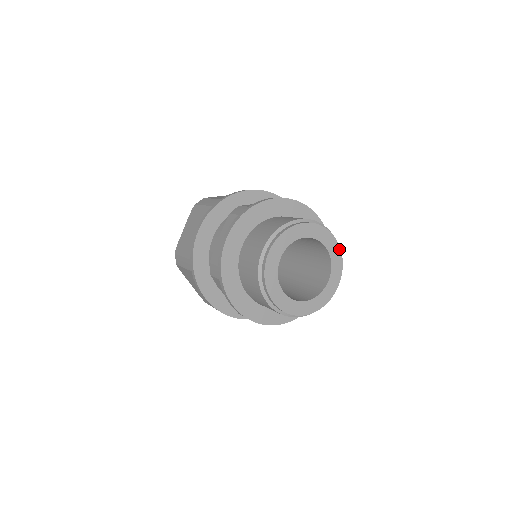
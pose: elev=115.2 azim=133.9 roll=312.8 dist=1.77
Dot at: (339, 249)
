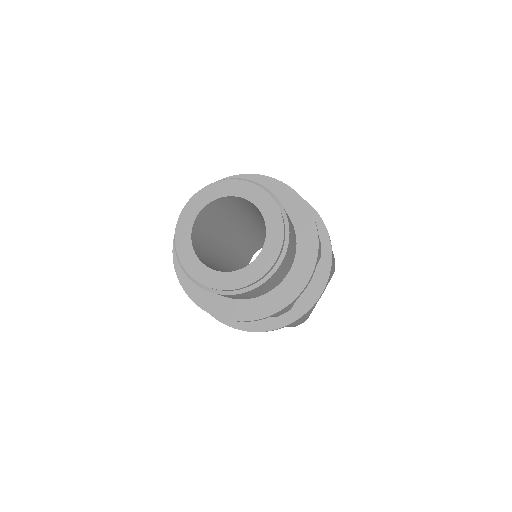
Dot at: (240, 182)
